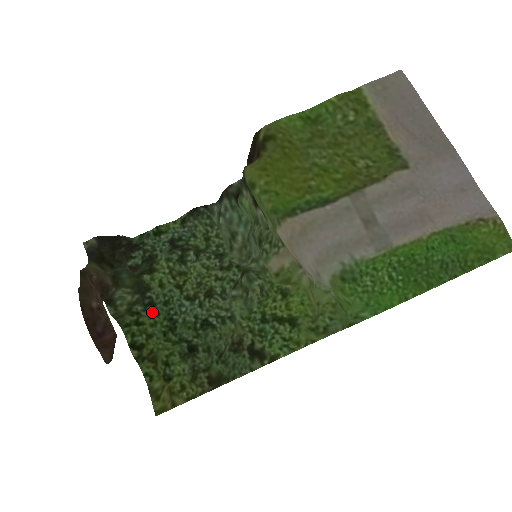
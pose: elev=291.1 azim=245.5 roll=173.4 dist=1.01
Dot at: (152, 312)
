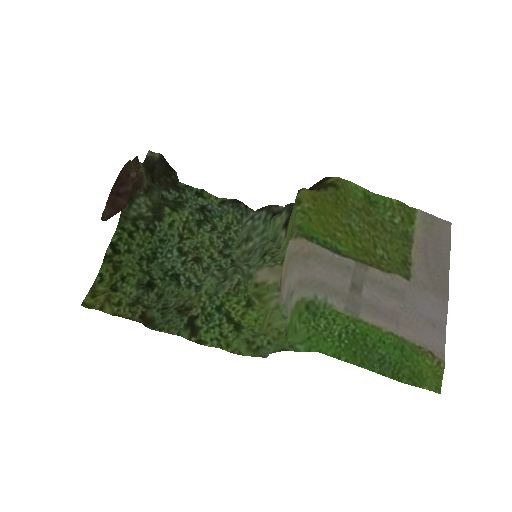
Dot at: (147, 237)
